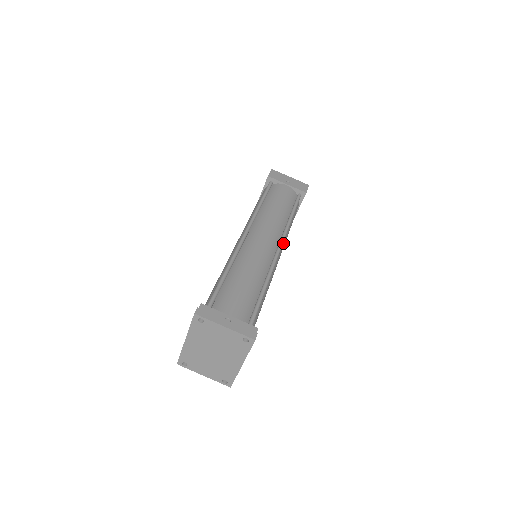
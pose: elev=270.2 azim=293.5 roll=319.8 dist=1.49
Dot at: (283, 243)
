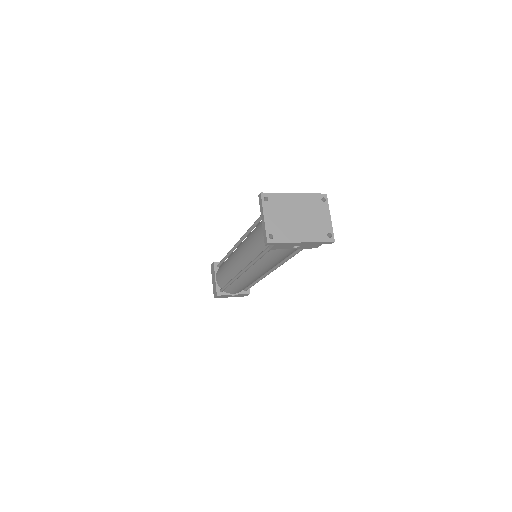
Dot at: (259, 277)
